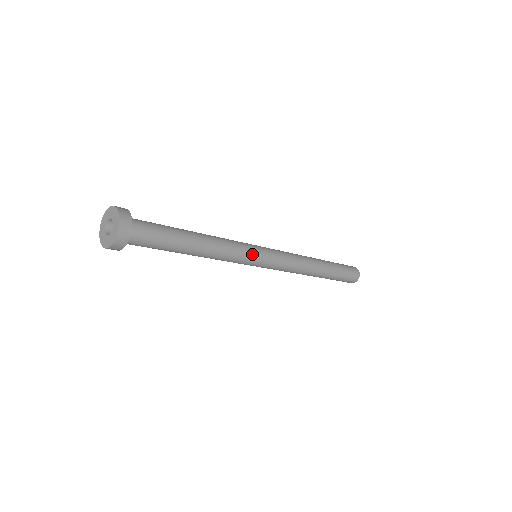
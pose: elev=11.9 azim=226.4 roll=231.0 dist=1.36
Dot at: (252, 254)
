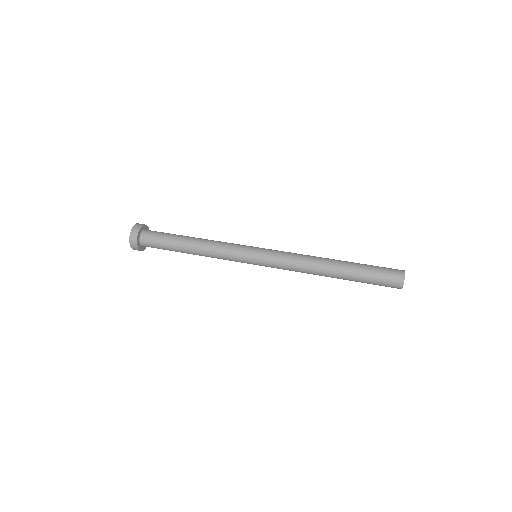
Dot at: (243, 262)
